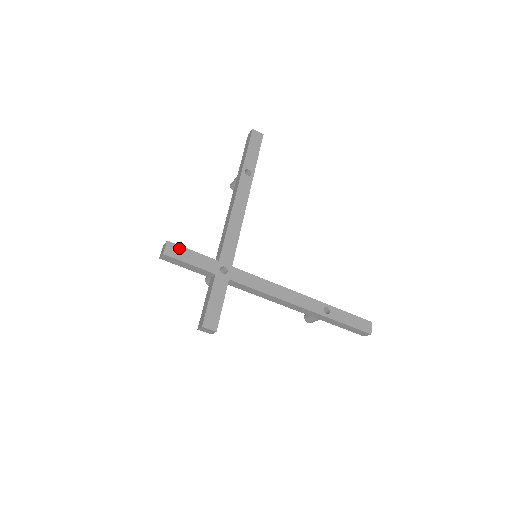
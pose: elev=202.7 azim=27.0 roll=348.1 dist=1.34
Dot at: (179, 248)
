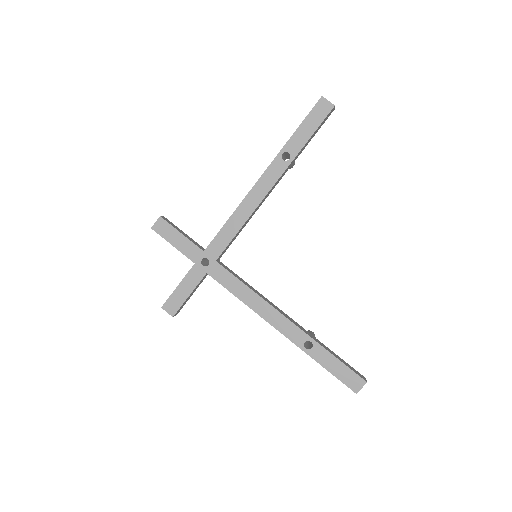
Dot at: (168, 227)
